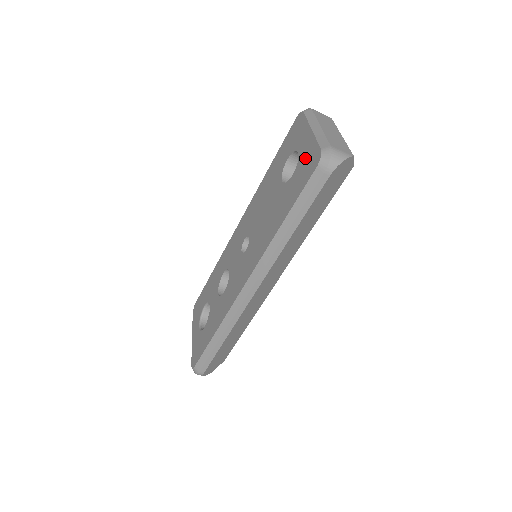
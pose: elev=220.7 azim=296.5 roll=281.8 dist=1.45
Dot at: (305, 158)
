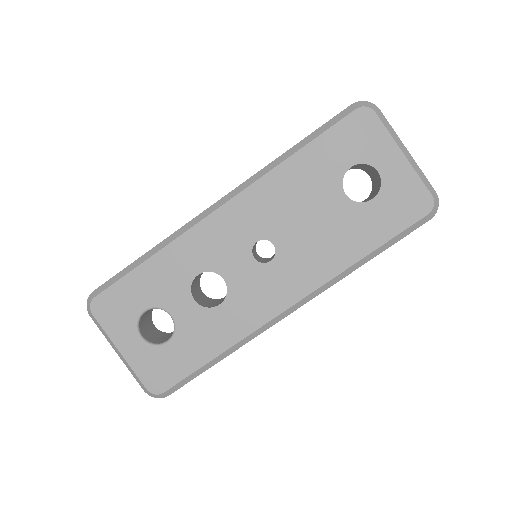
Dot at: (400, 190)
